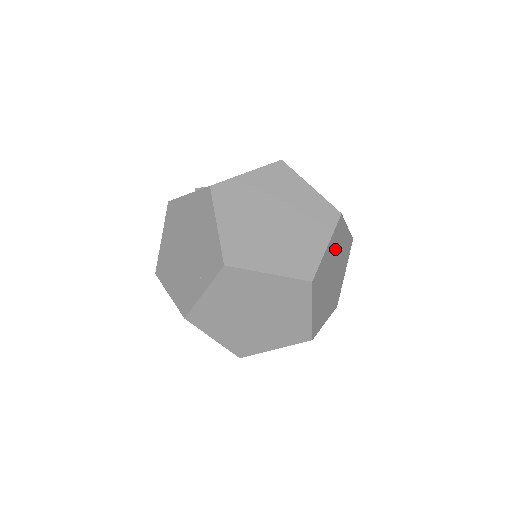
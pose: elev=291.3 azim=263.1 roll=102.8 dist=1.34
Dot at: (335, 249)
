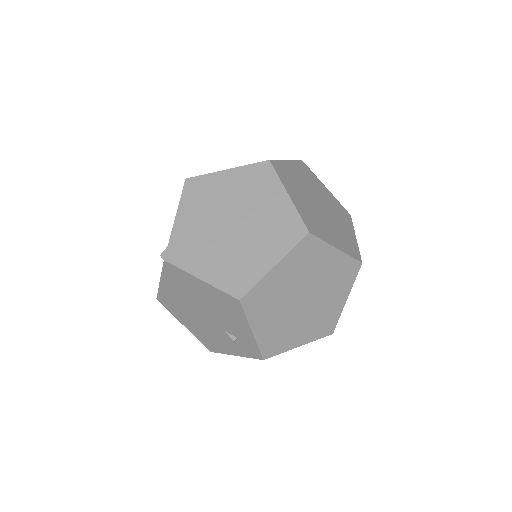
Dot at: (331, 279)
